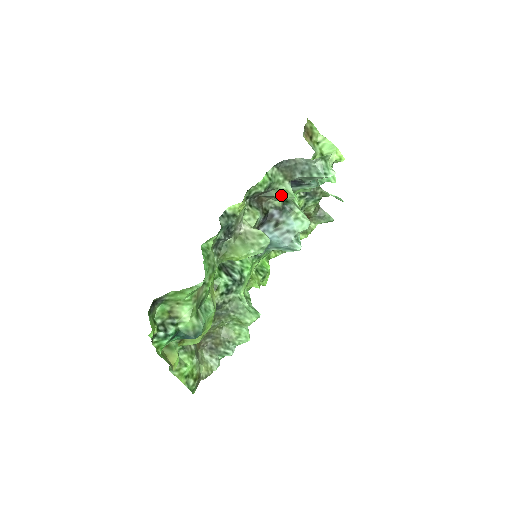
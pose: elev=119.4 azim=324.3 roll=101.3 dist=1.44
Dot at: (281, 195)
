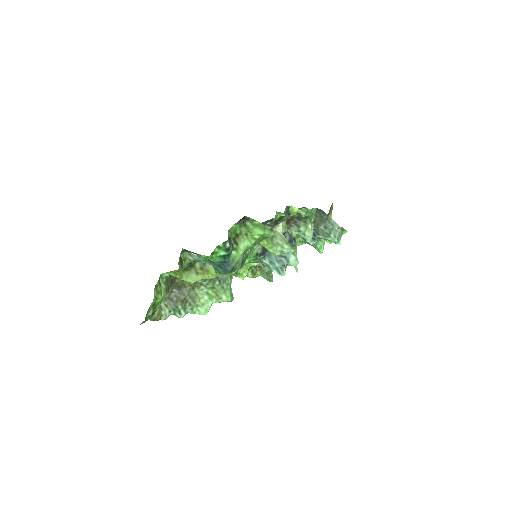
Dot at: (304, 230)
